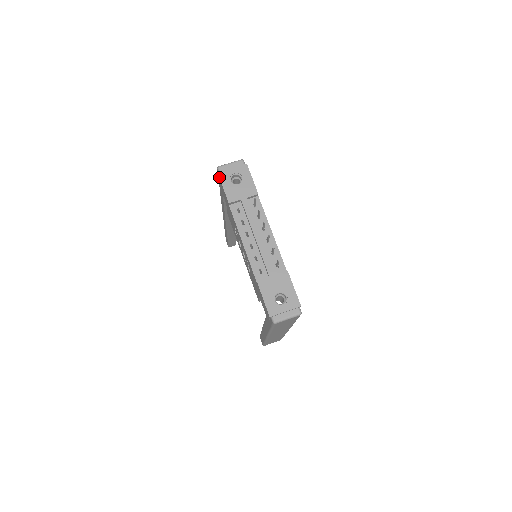
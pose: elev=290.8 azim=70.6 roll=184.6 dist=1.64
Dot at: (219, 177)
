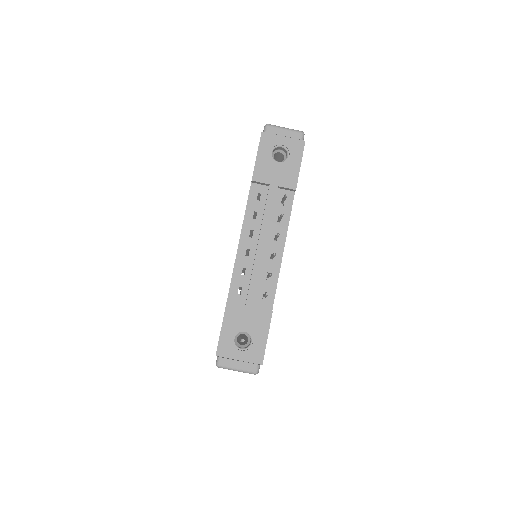
Dot at: (260, 139)
